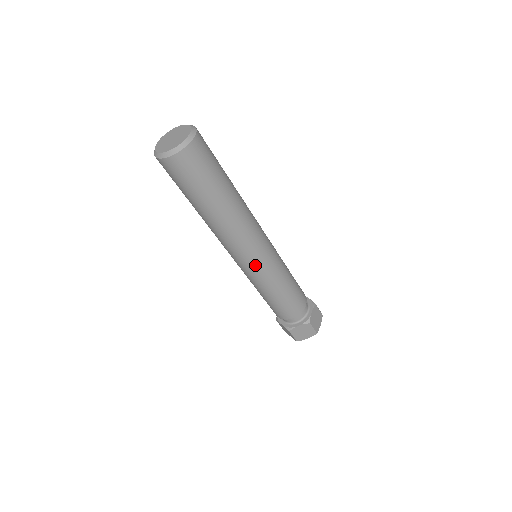
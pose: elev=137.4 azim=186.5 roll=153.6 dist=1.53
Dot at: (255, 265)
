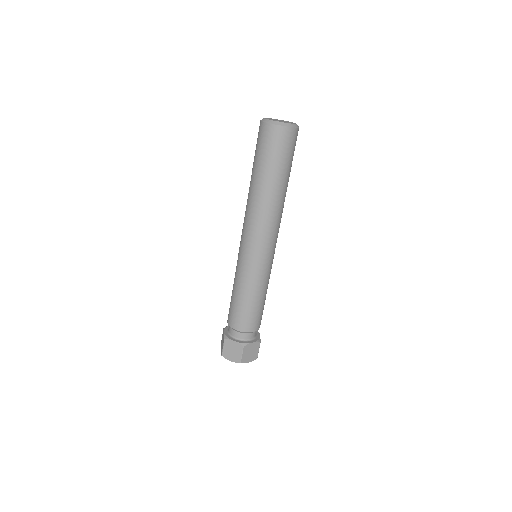
Dot at: (268, 257)
